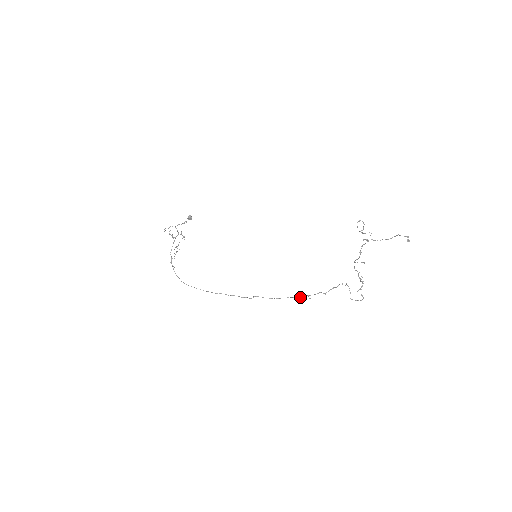
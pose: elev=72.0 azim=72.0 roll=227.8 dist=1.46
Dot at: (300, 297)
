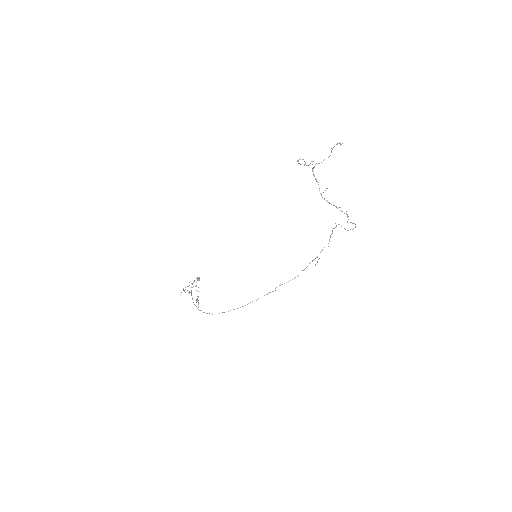
Dot at: occluded
